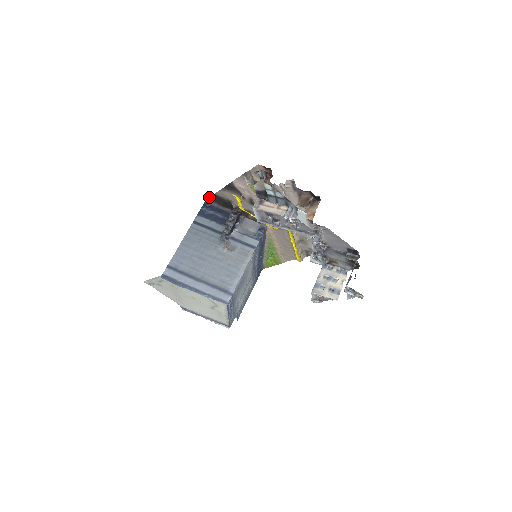
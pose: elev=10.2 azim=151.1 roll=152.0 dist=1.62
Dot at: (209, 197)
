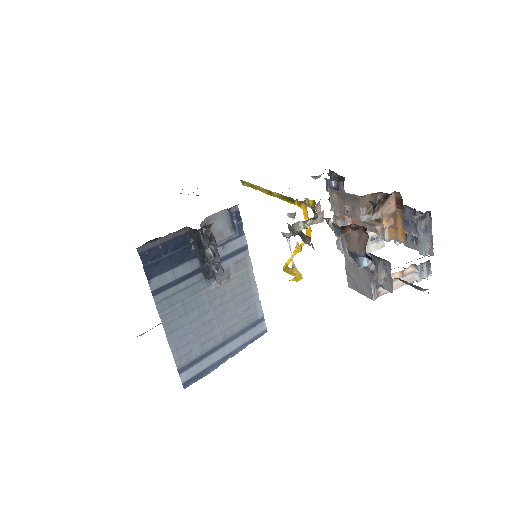
Dot at: occluded
